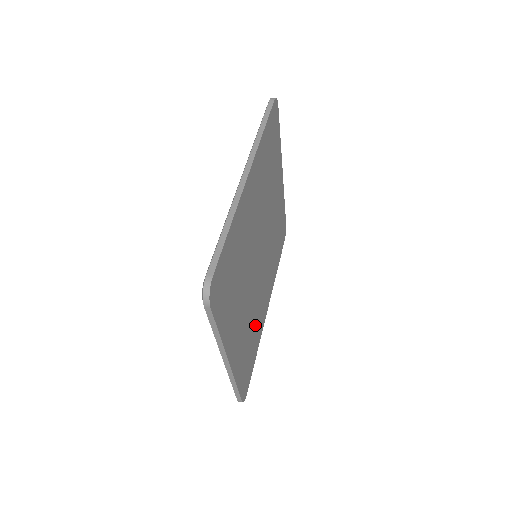
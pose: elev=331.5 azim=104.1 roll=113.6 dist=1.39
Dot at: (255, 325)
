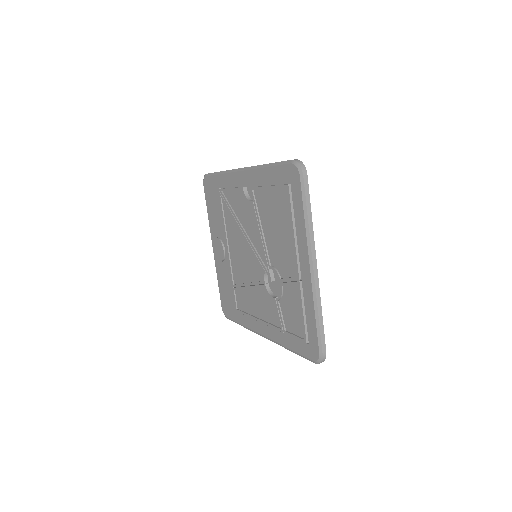
Dot at: occluded
